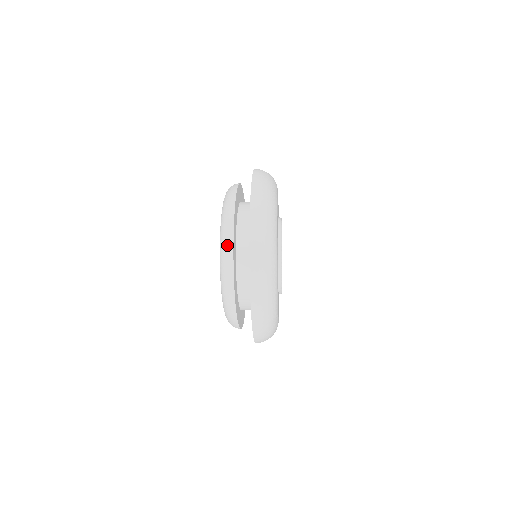
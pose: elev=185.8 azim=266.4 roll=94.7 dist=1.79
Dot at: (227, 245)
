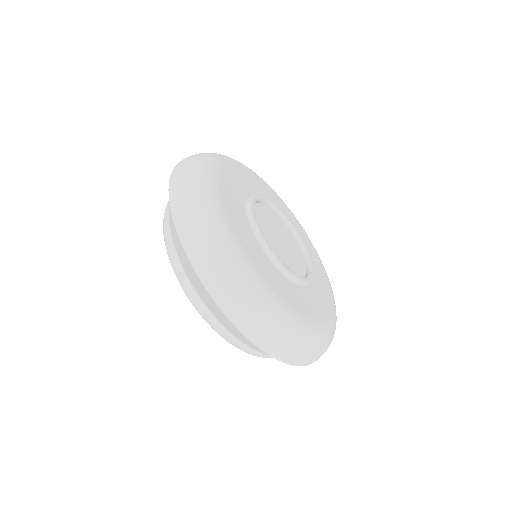
Dot at: (164, 213)
